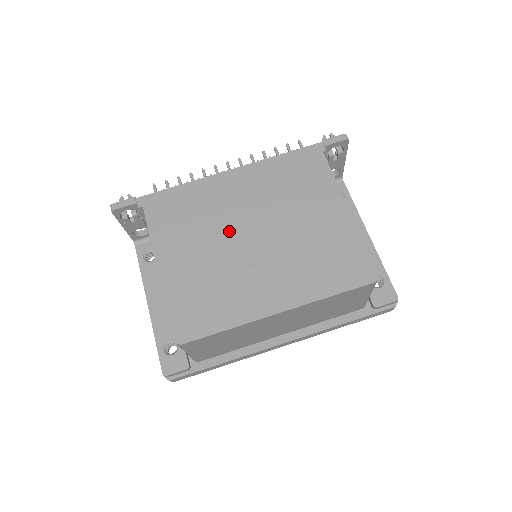
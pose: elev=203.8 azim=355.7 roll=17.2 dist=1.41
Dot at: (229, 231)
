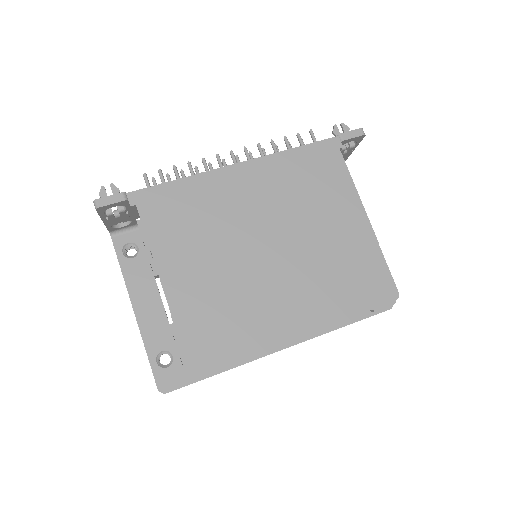
Dot at: (242, 240)
